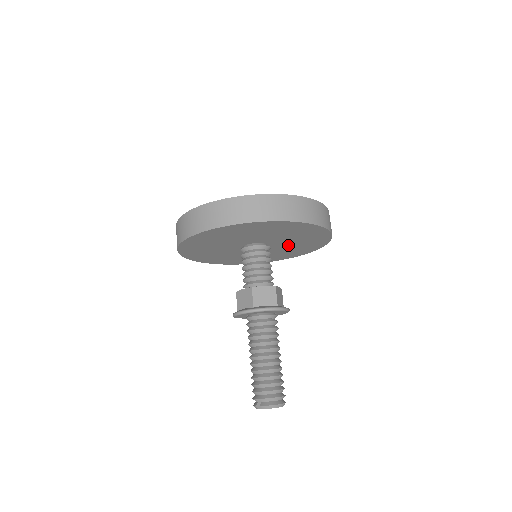
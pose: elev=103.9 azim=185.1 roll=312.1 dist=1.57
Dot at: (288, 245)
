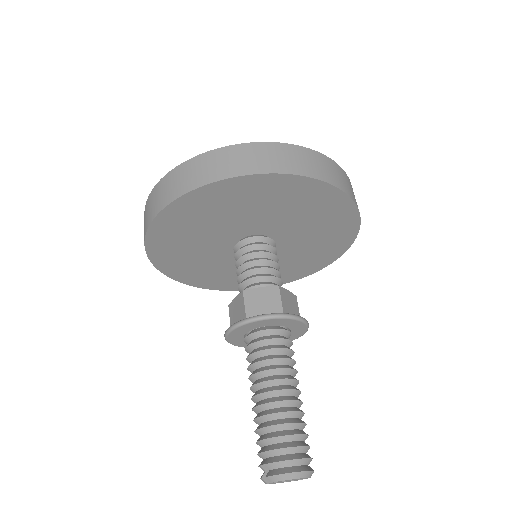
Dot at: (302, 237)
